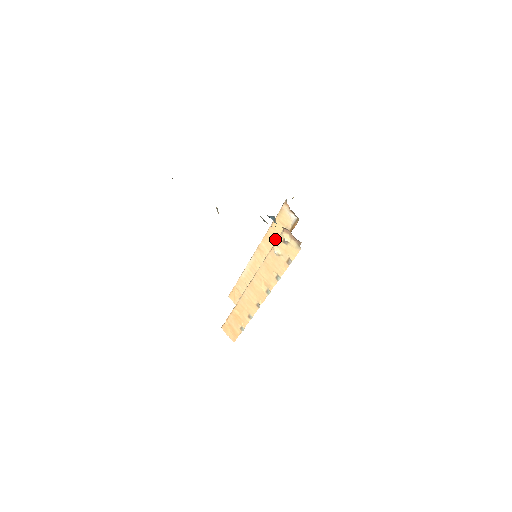
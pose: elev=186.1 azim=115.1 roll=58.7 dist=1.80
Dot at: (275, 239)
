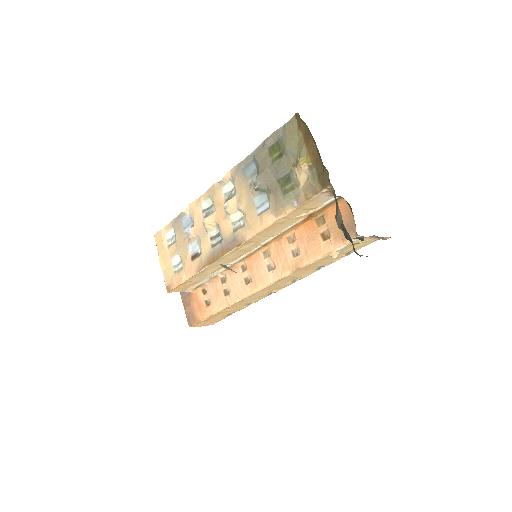
Dot at: (283, 225)
